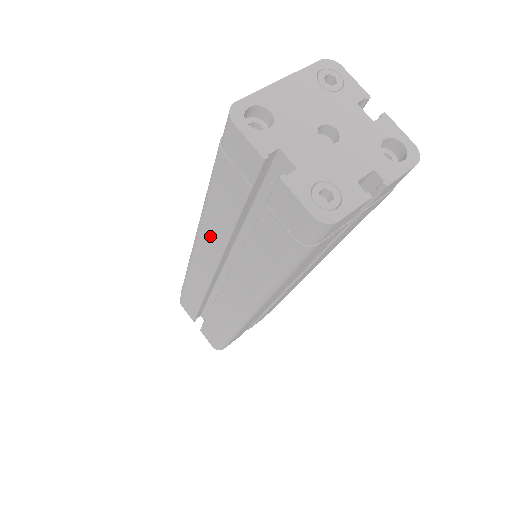
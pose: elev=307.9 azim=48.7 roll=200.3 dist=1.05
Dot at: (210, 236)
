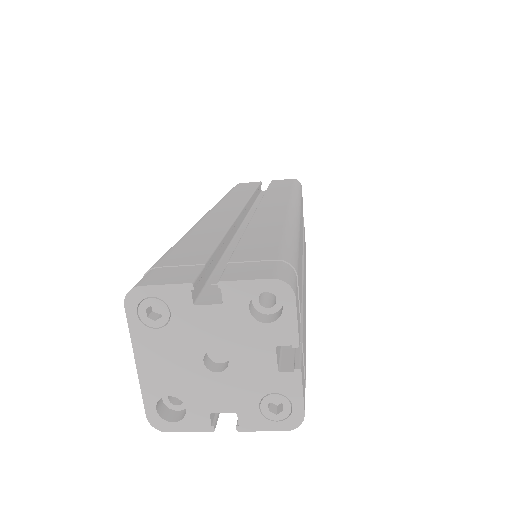
Dot at: occluded
